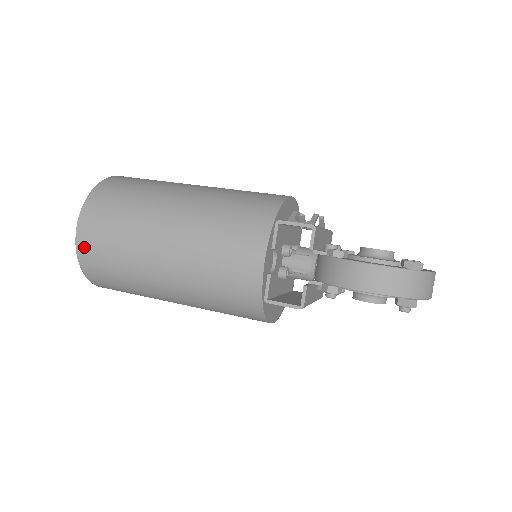
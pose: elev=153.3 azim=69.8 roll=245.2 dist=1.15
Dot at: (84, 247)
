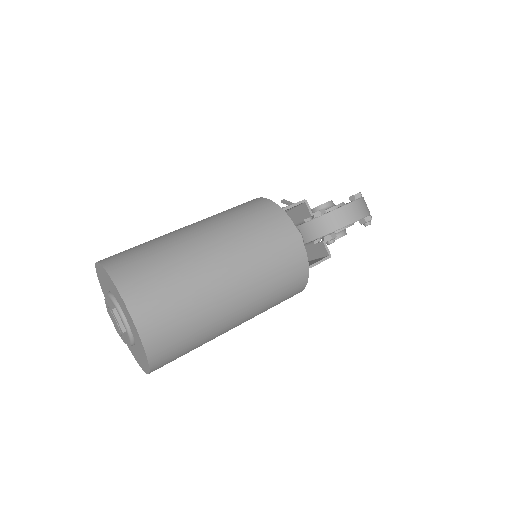
Dot at: (148, 327)
